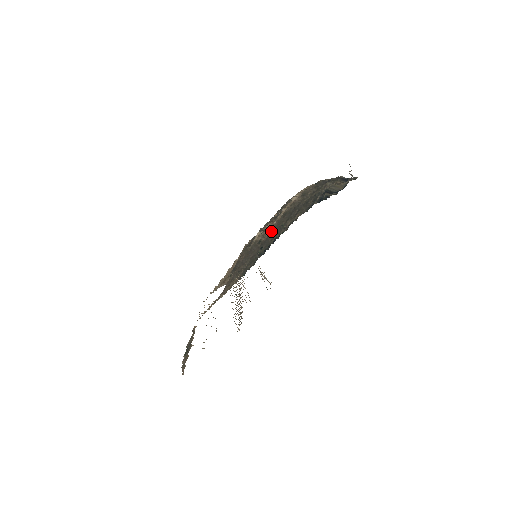
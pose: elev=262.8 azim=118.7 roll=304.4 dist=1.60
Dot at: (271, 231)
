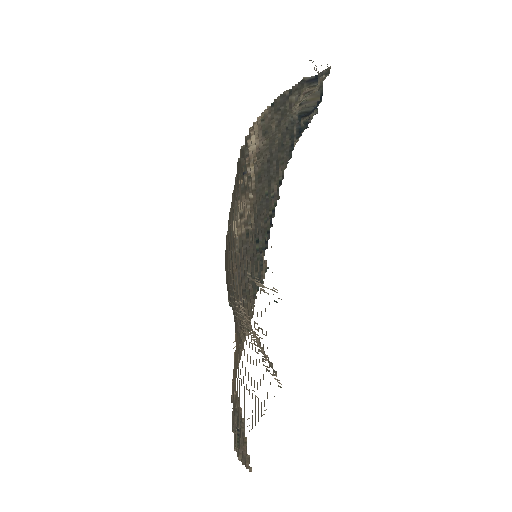
Dot at: (255, 211)
